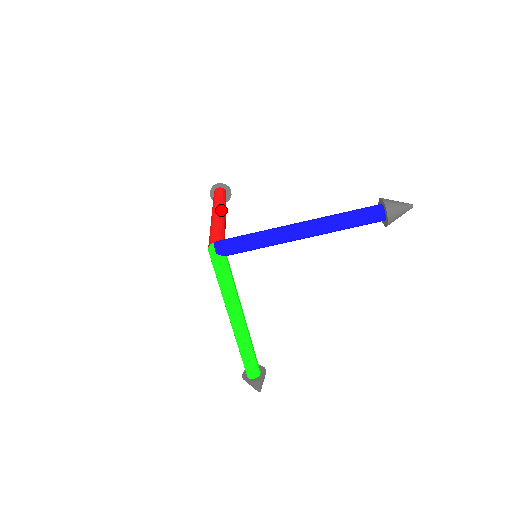
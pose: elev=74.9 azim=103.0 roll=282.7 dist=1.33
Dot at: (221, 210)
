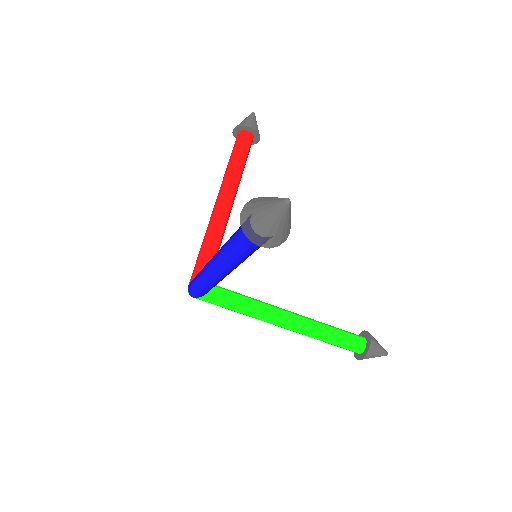
Dot at: (219, 199)
